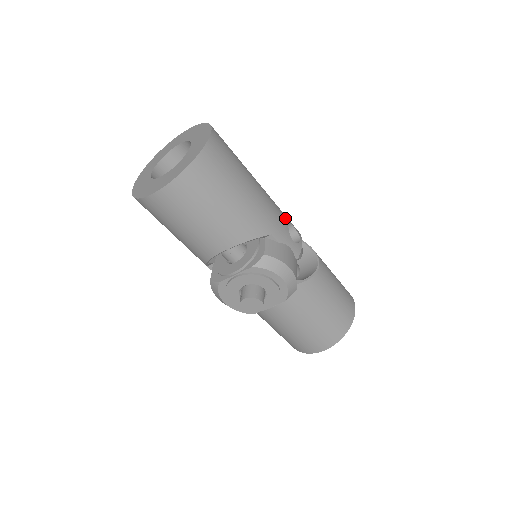
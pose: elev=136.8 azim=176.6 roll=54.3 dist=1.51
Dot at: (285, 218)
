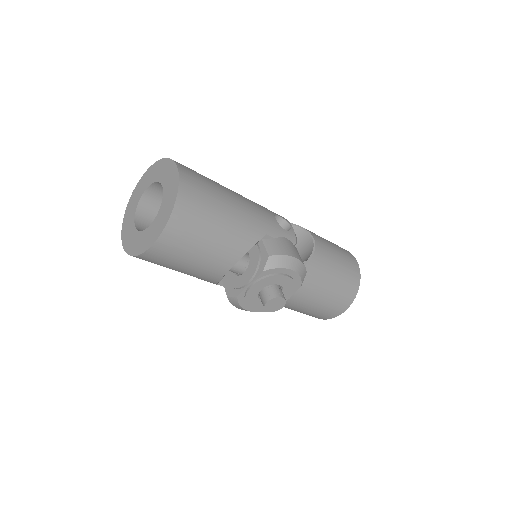
Dot at: (270, 212)
